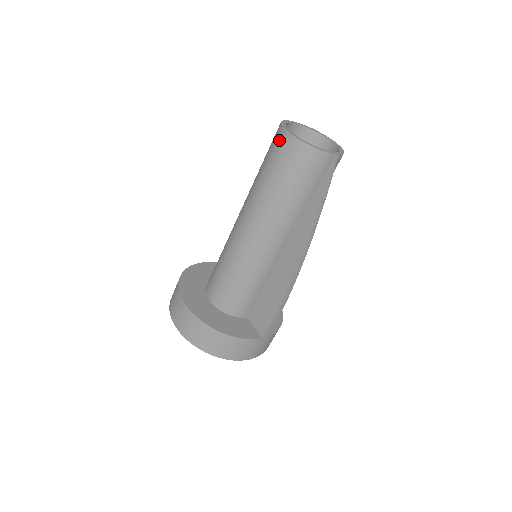
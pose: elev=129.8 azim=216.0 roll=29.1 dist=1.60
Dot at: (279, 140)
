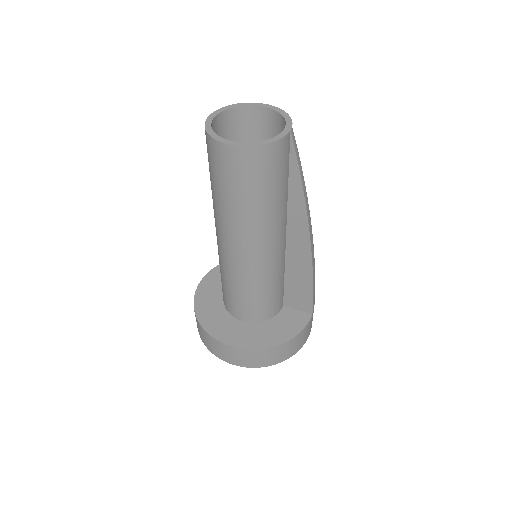
Dot at: (225, 157)
